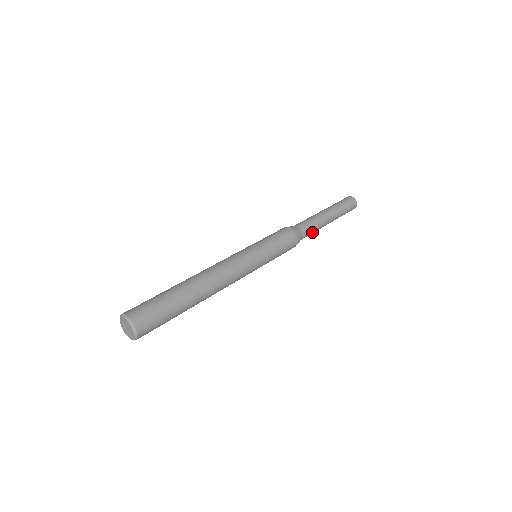
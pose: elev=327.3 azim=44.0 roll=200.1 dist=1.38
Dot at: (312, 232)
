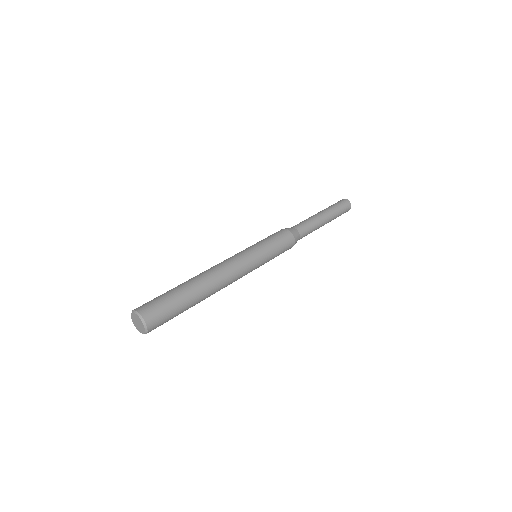
Dot at: occluded
